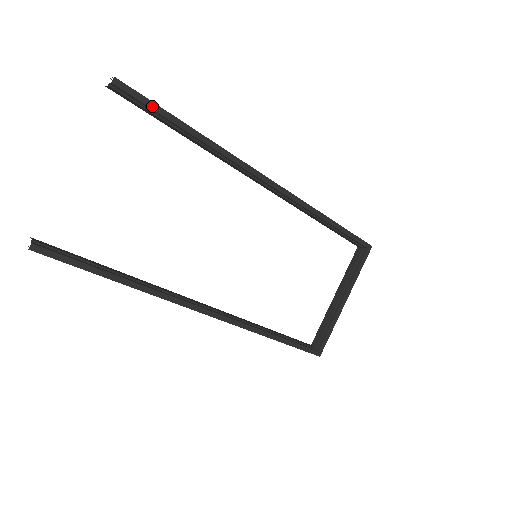
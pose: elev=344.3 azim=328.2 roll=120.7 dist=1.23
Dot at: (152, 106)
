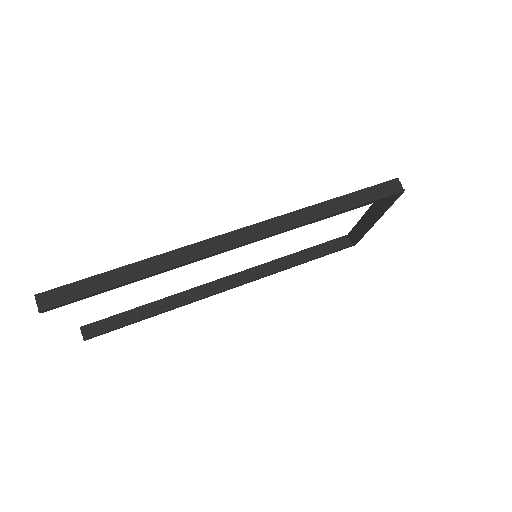
Dot at: (85, 298)
